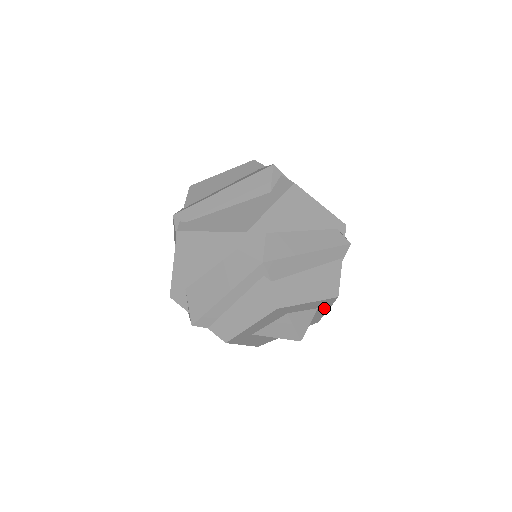
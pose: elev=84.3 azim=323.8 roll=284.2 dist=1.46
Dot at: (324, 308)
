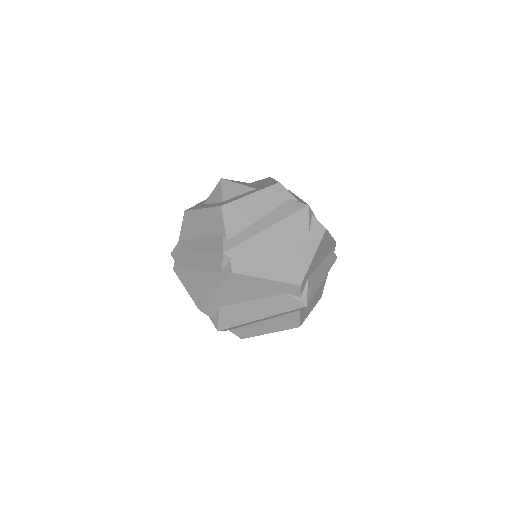
Dot at: occluded
